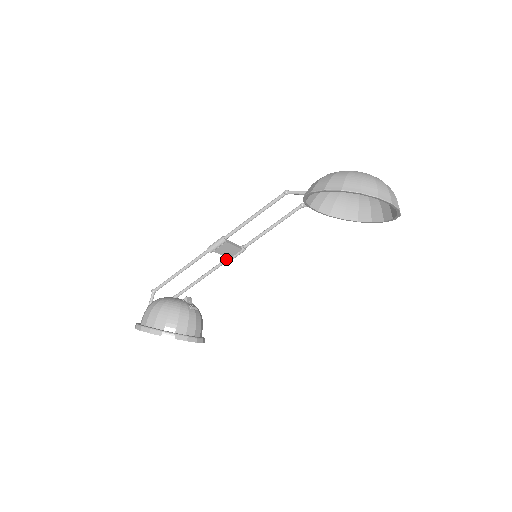
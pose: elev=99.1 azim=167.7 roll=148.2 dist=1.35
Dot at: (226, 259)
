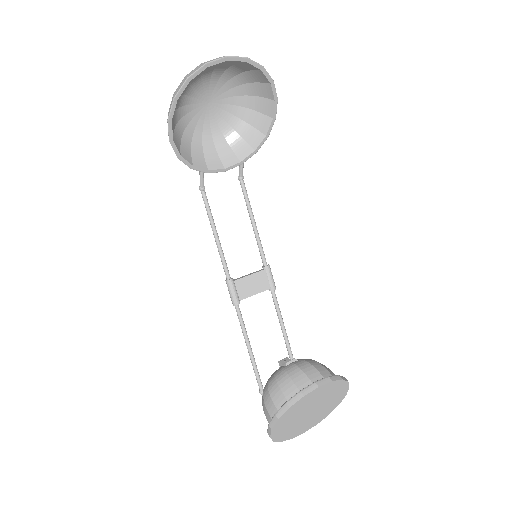
Dot at: (271, 293)
